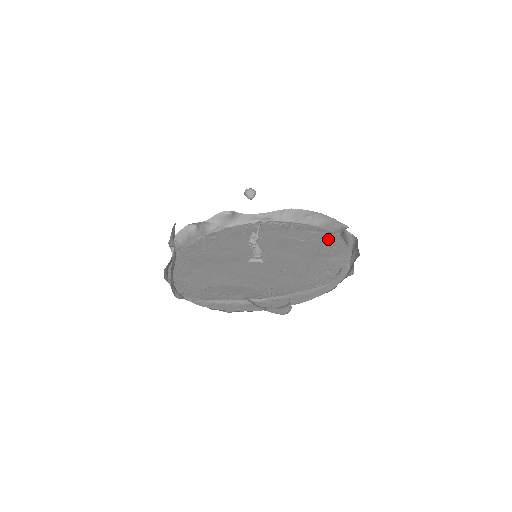
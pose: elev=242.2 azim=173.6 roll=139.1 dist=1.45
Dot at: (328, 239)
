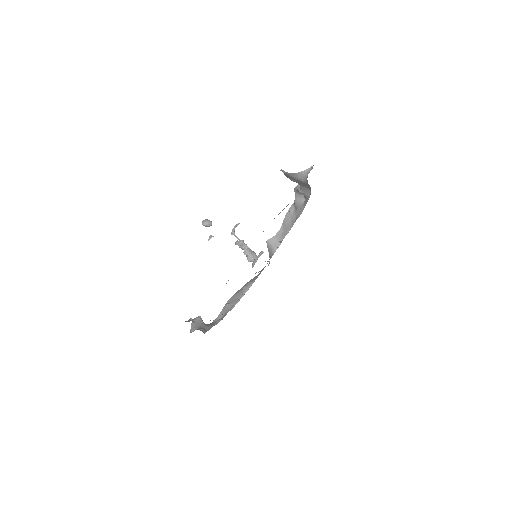
Dot at: occluded
